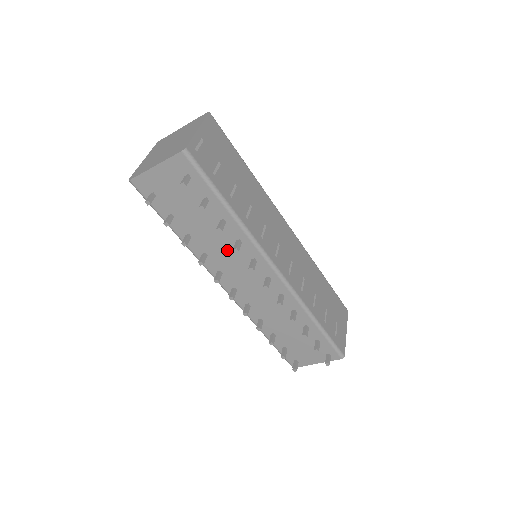
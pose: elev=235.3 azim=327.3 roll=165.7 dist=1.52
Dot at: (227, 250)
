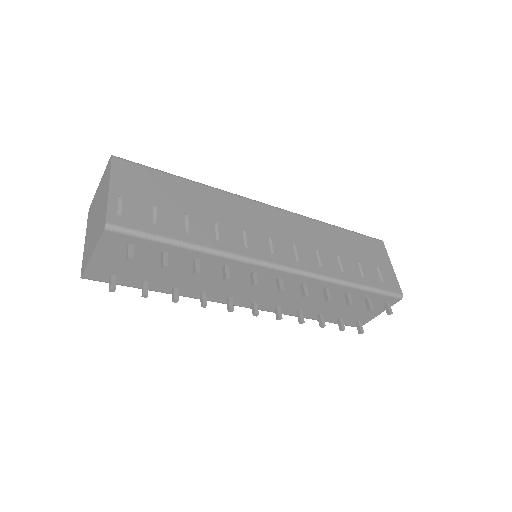
Dot at: (220, 279)
